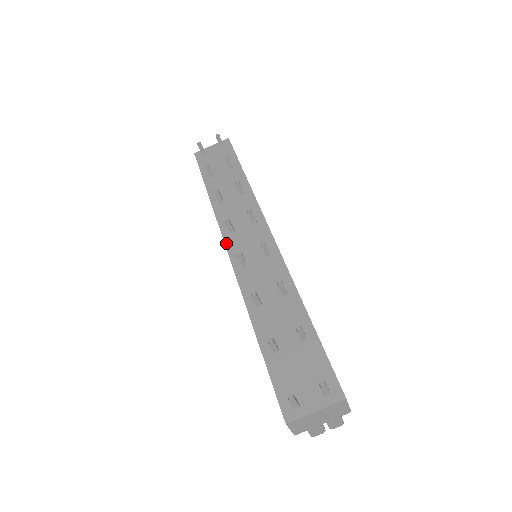
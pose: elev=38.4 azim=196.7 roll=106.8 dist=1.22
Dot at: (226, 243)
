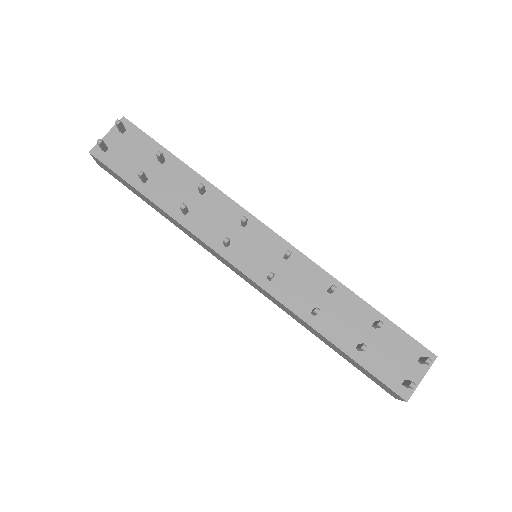
Dot at: (231, 261)
